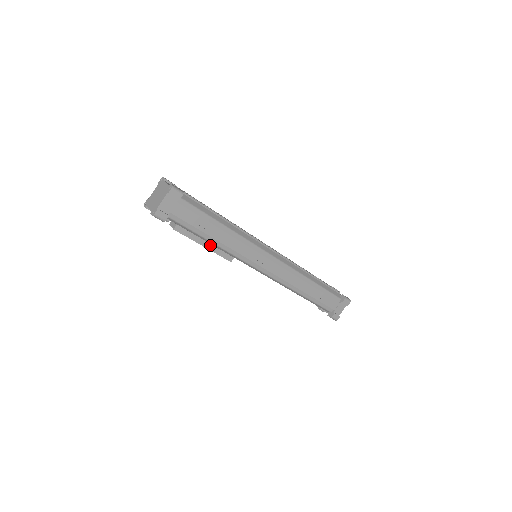
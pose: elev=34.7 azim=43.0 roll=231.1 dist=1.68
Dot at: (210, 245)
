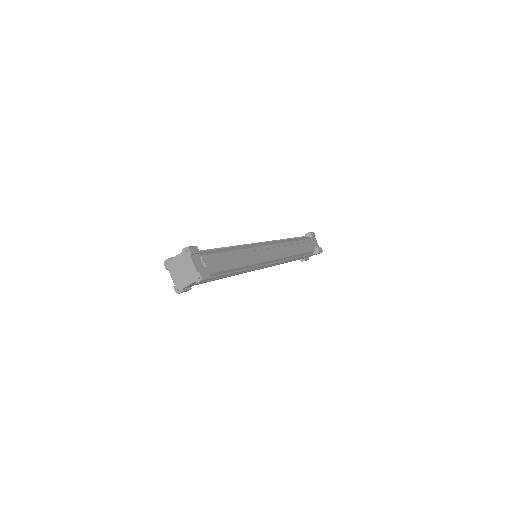
Dot at: occluded
